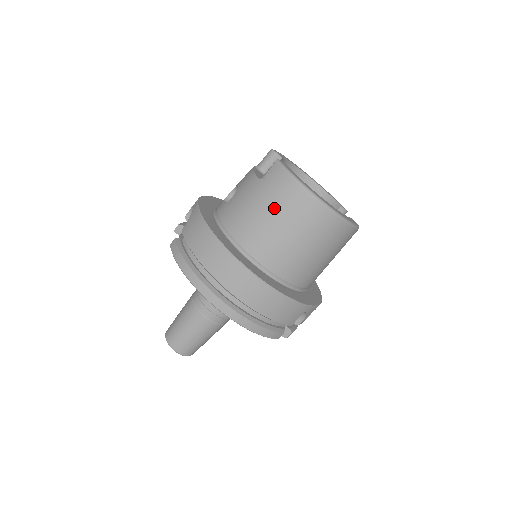
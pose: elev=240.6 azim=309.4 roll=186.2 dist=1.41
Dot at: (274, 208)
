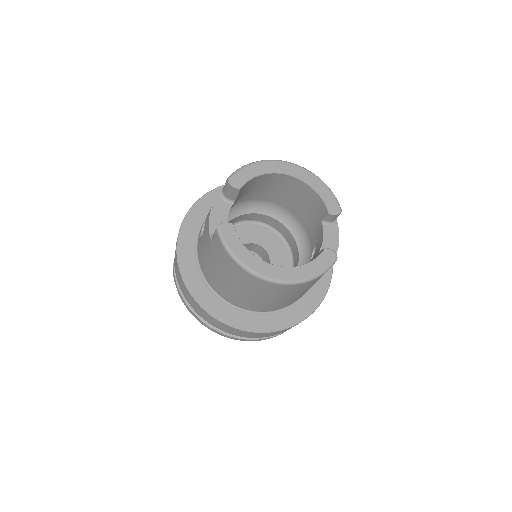
Dot at: (227, 275)
